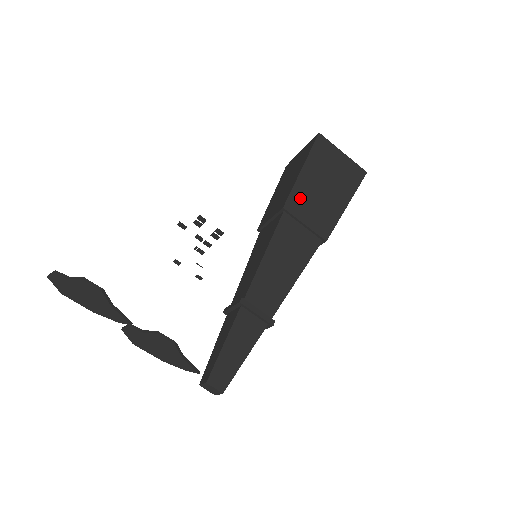
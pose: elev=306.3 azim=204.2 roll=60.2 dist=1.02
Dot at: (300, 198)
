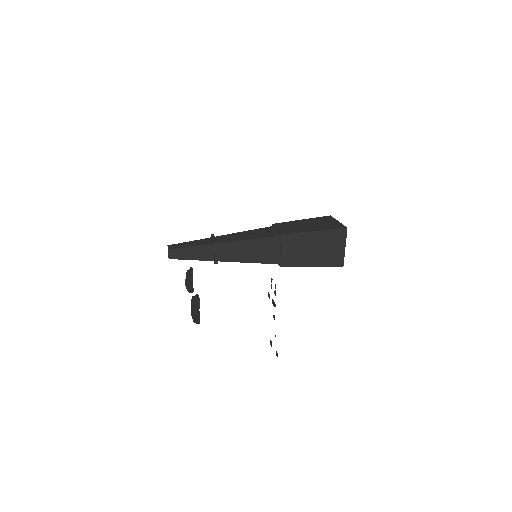
Dot at: (286, 224)
